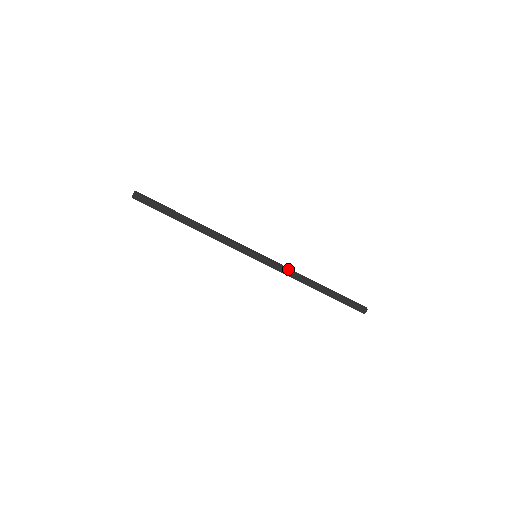
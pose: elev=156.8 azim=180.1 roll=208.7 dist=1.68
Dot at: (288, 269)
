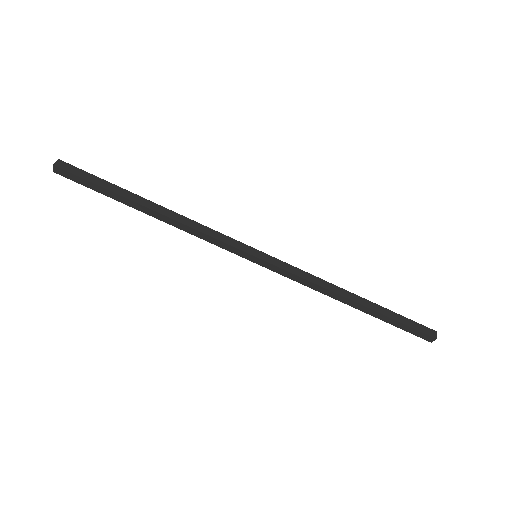
Dot at: (307, 272)
